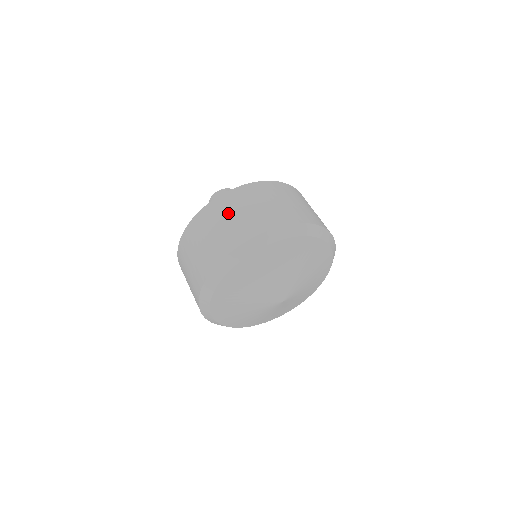
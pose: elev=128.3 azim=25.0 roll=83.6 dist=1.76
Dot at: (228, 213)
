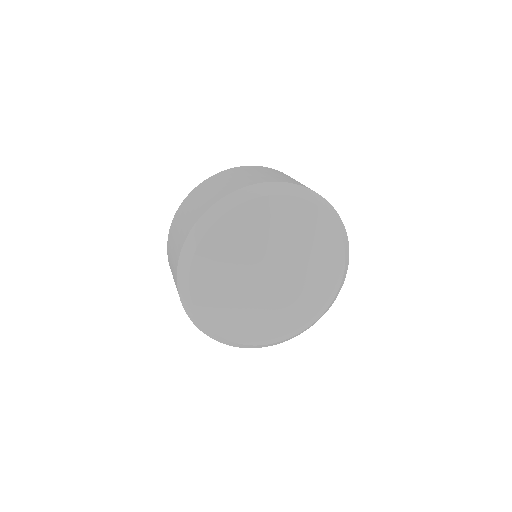
Dot at: occluded
